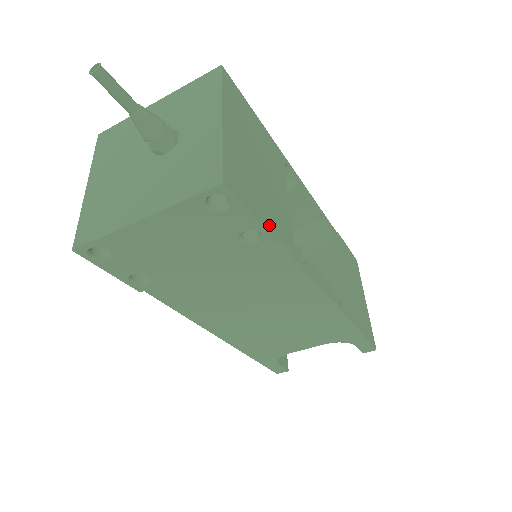
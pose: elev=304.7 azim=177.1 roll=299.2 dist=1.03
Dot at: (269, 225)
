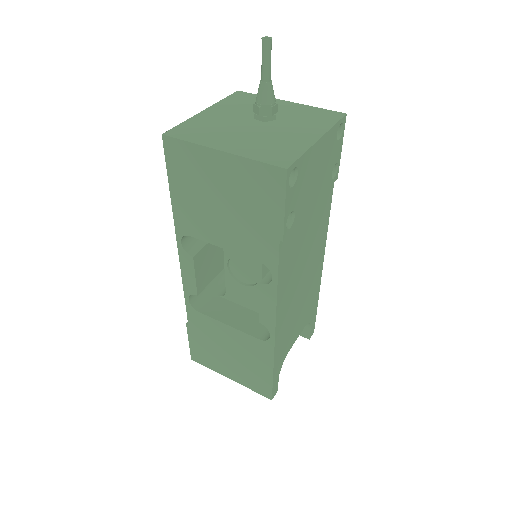
Dot at: occluded
